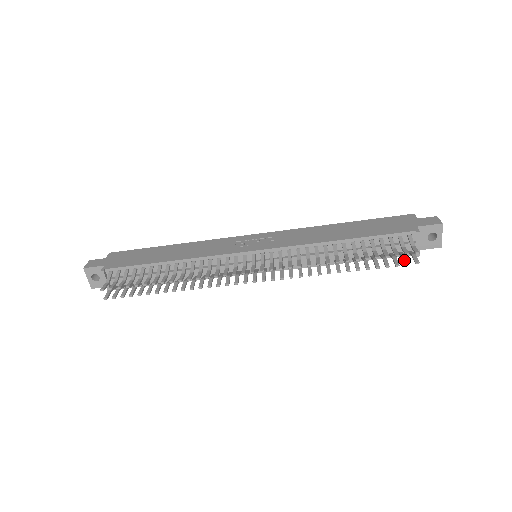
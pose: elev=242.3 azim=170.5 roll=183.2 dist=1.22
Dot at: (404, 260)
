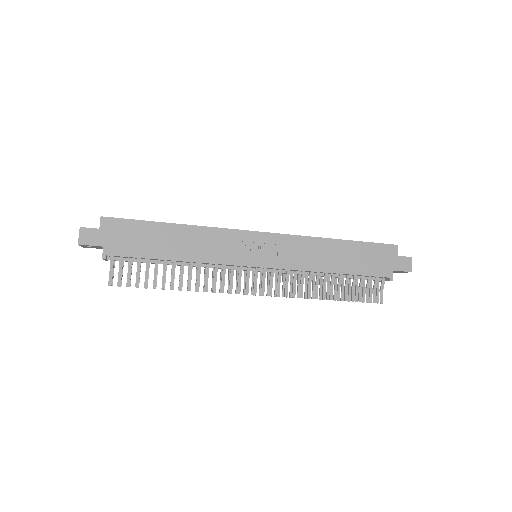
Dot at: (370, 297)
